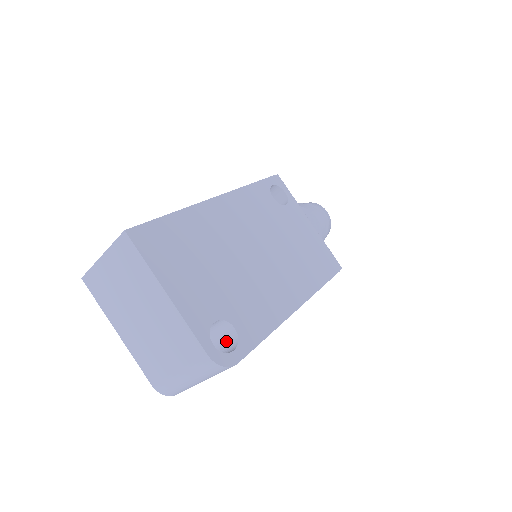
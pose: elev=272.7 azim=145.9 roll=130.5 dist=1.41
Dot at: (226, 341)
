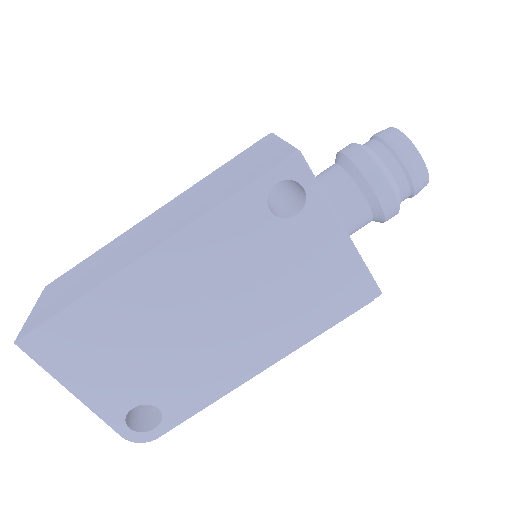
Dot at: occluded
